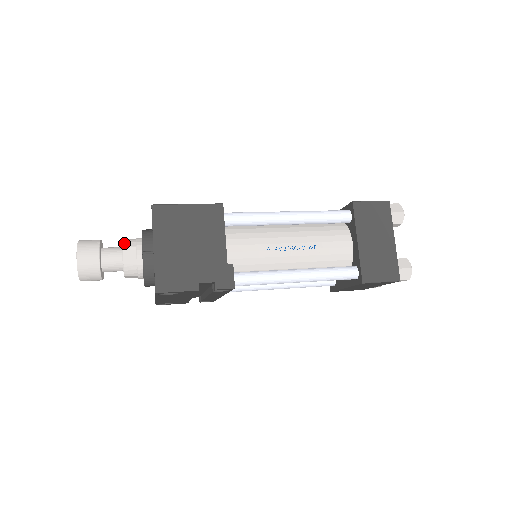
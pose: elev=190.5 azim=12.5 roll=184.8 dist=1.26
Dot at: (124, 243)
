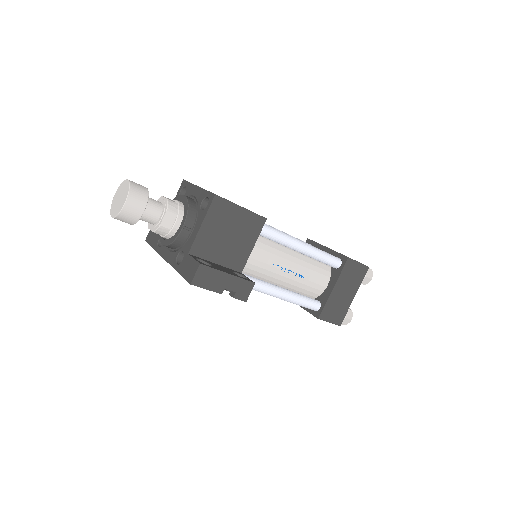
Dot at: (169, 206)
